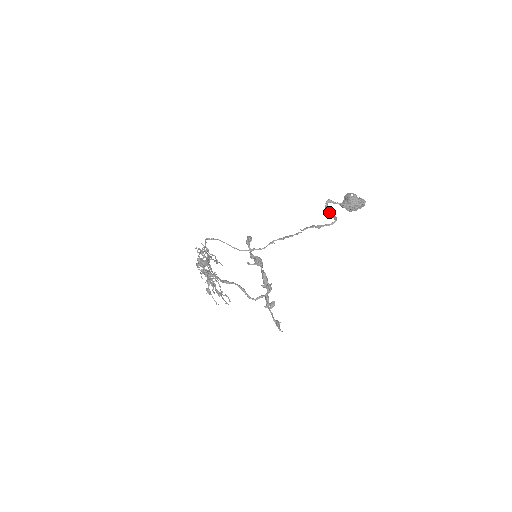
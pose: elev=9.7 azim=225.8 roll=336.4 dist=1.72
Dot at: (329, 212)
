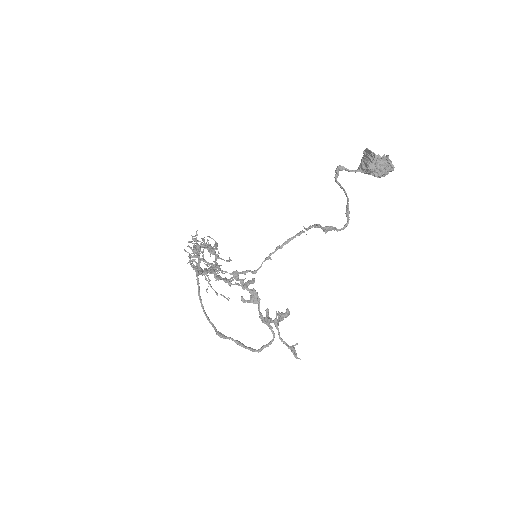
Dot at: (341, 188)
